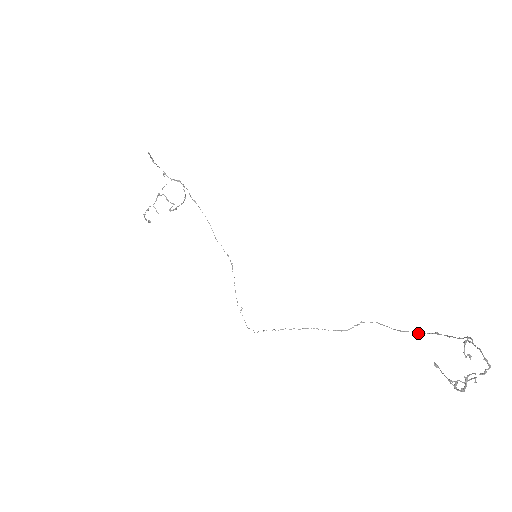
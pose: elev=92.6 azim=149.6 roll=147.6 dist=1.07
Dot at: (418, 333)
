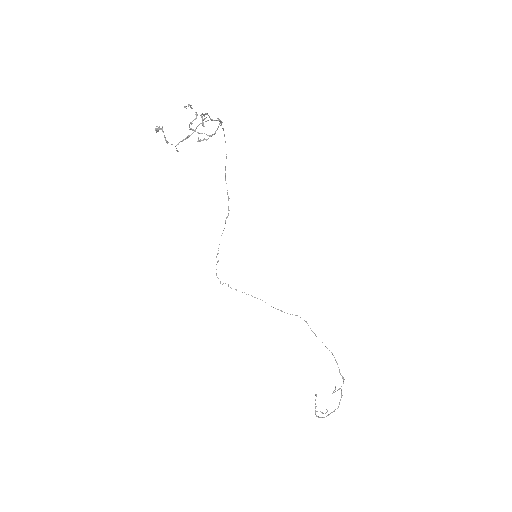
Dot at: occluded
